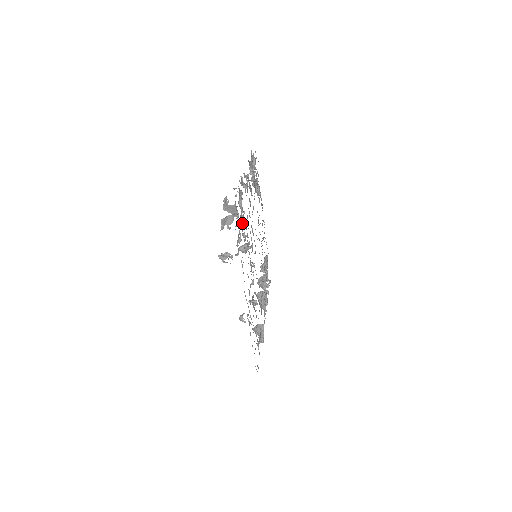
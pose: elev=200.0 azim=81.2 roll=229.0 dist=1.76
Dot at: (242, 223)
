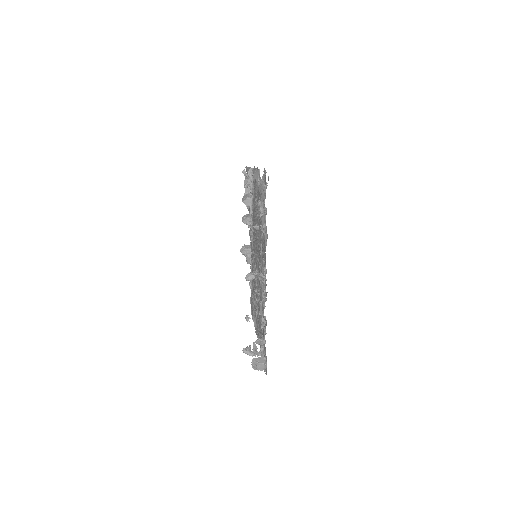
Dot at: (262, 324)
